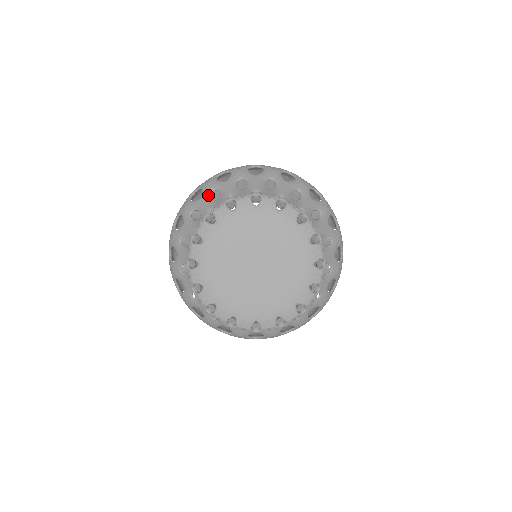
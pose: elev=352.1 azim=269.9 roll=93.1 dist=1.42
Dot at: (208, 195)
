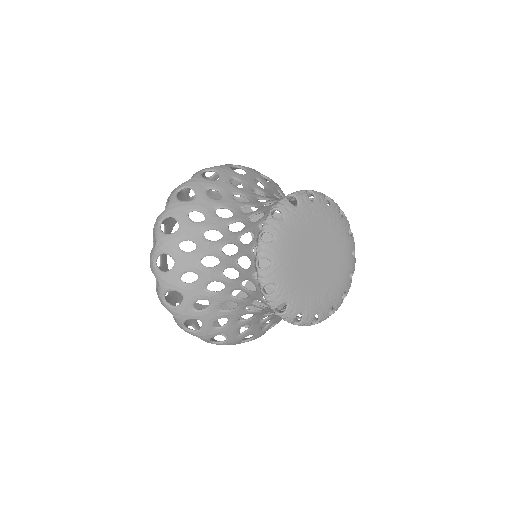
Dot at: (228, 180)
